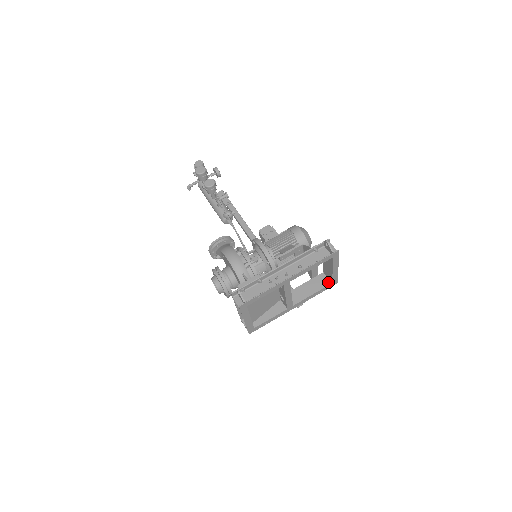
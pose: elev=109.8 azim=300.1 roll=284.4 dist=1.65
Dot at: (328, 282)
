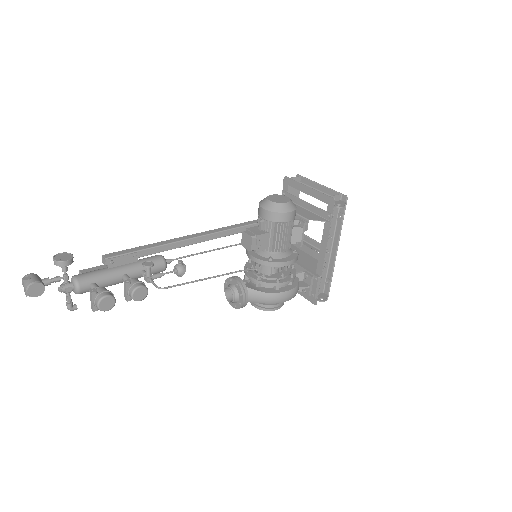
Dot at: occluded
